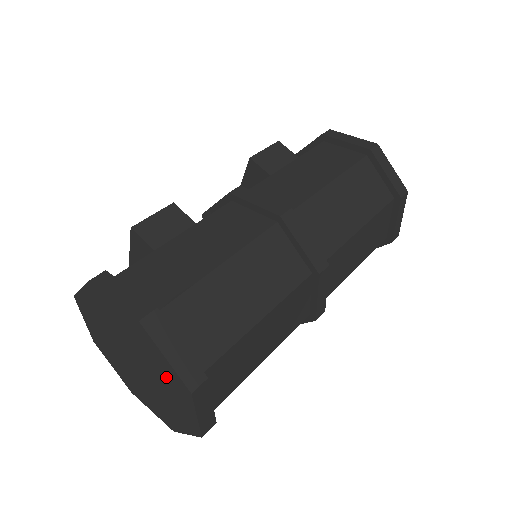
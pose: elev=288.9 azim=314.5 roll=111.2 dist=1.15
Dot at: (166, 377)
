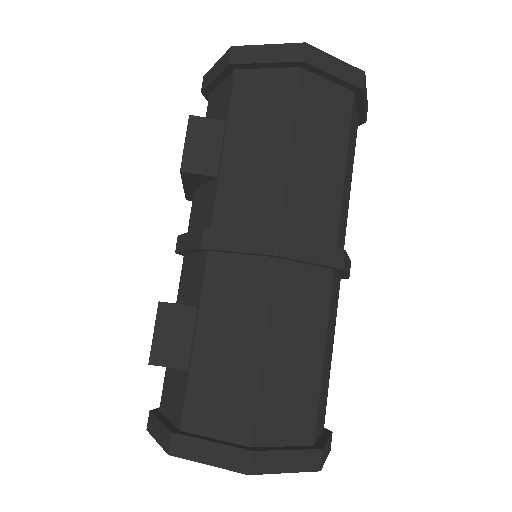
Dot at: occluded
